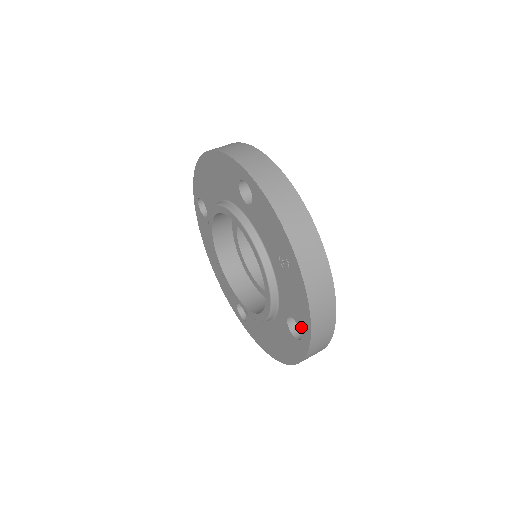
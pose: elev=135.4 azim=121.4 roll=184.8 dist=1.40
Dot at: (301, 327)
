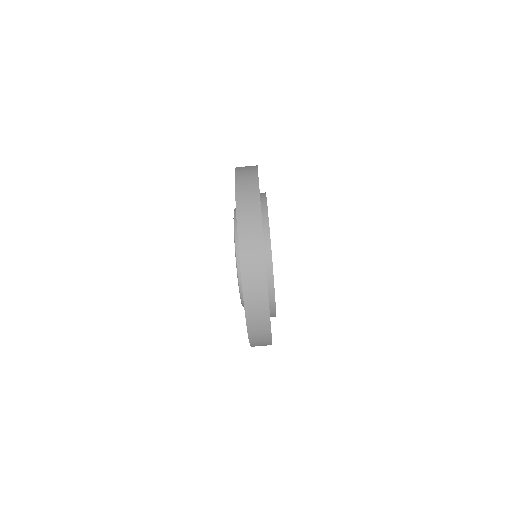
Dot at: occluded
